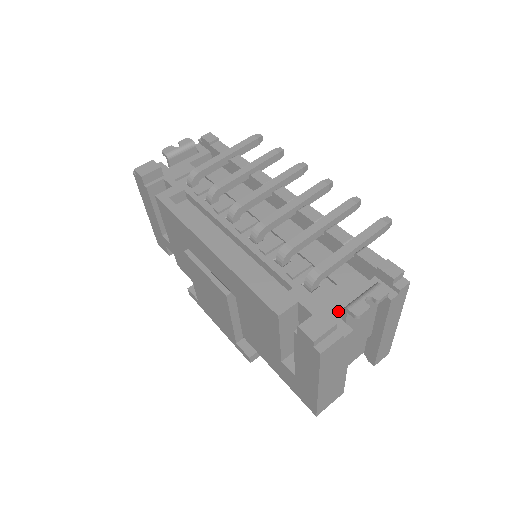
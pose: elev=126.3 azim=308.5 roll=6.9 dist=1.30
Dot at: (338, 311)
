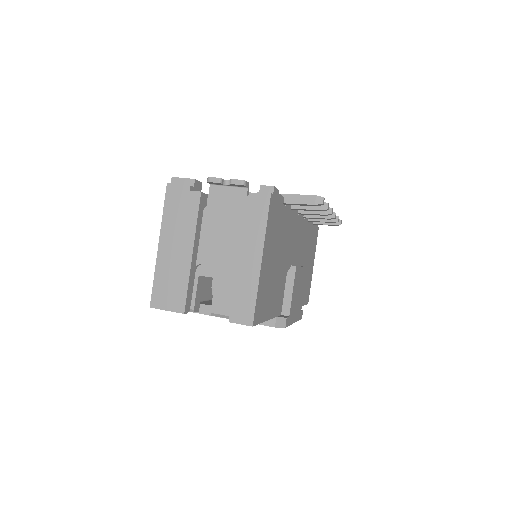
Dot at: occluded
